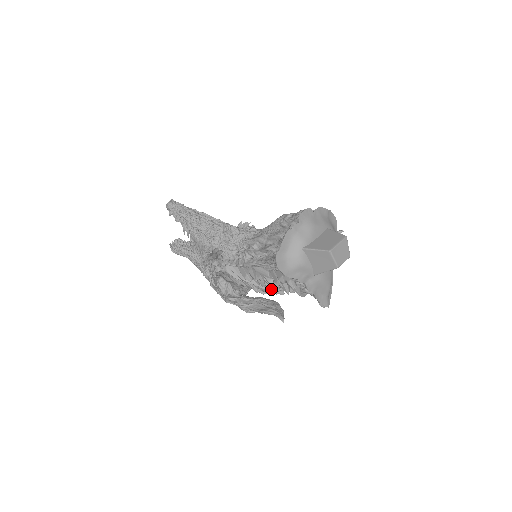
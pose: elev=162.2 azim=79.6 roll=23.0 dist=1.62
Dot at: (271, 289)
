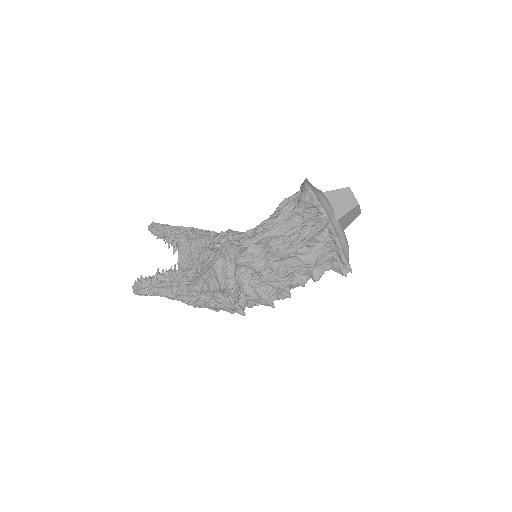
Dot at: (278, 284)
